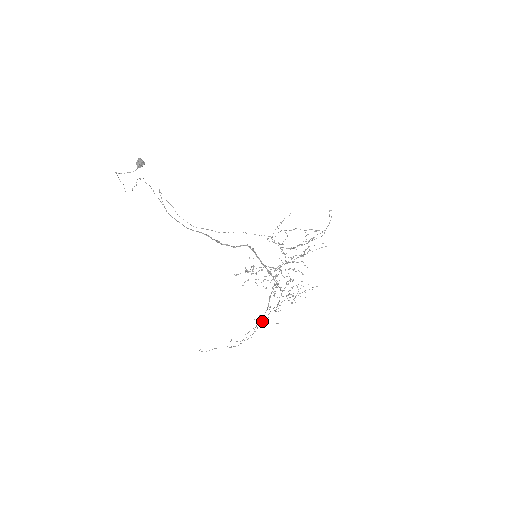
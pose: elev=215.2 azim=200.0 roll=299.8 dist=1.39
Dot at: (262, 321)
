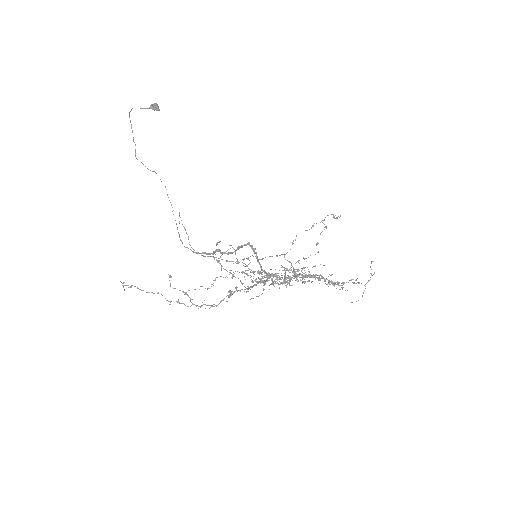
Dot at: (230, 296)
